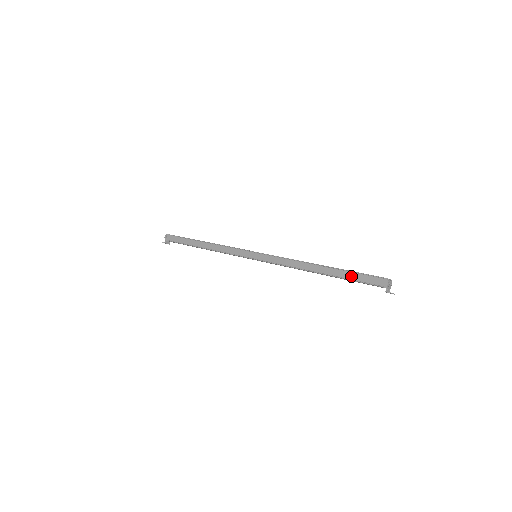
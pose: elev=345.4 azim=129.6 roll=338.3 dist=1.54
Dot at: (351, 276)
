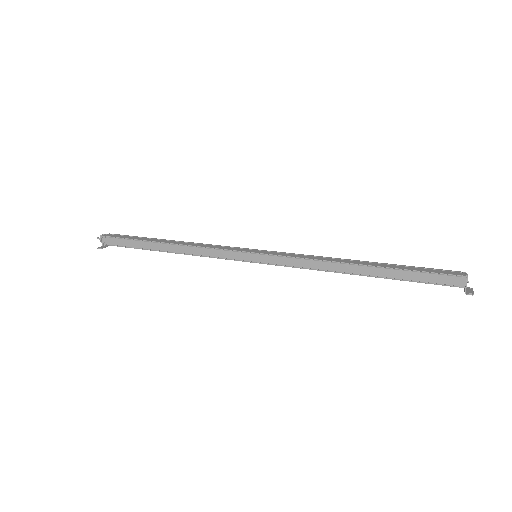
Dot at: (411, 277)
